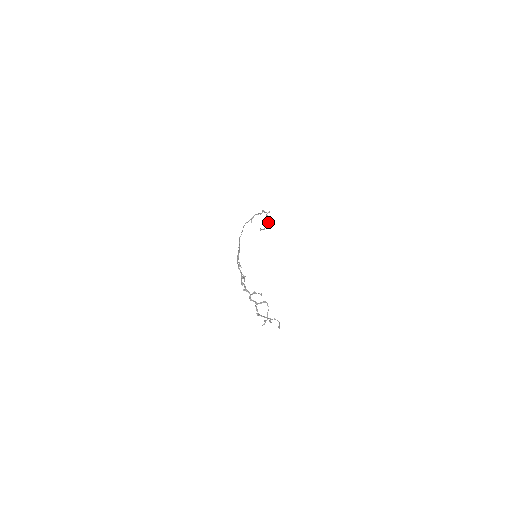
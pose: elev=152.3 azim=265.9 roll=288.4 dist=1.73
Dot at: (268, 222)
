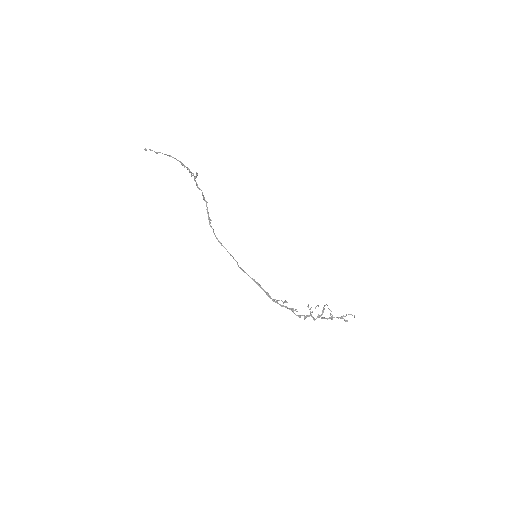
Dot at: occluded
